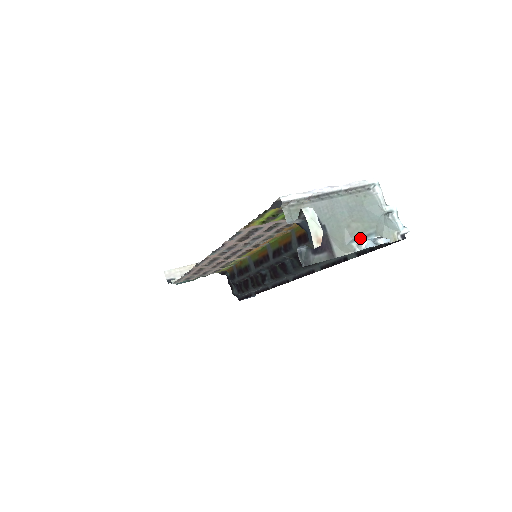
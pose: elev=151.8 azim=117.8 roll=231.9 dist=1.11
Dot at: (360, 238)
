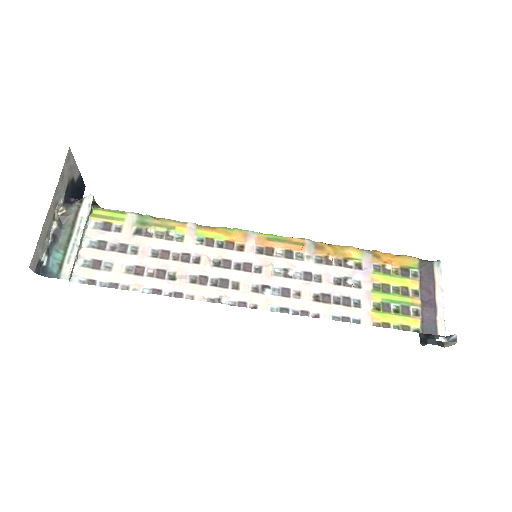
Dot at: occluded
